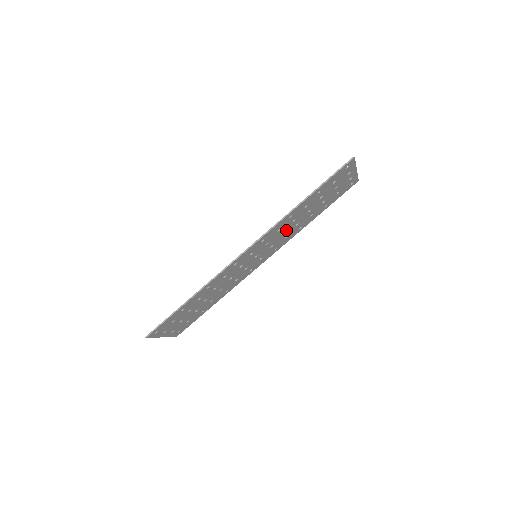
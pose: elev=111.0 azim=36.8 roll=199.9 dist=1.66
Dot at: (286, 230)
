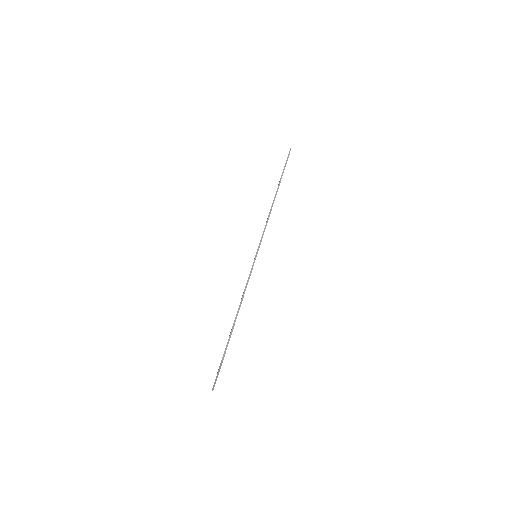
Dot at: occluded
